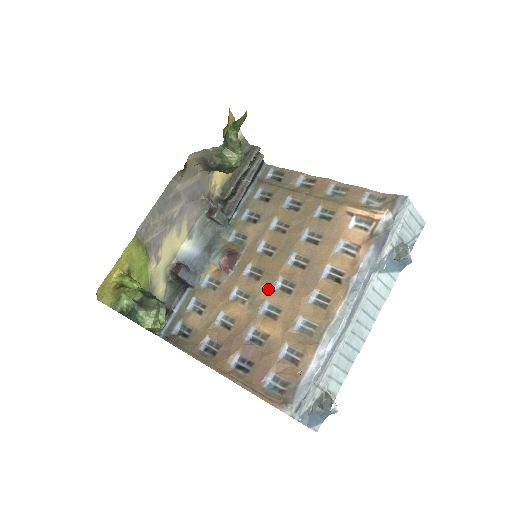
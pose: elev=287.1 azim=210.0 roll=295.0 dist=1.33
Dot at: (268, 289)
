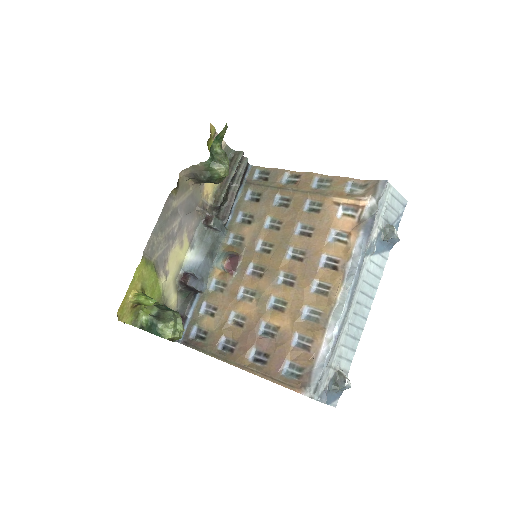
Dot at: (272, 285)
